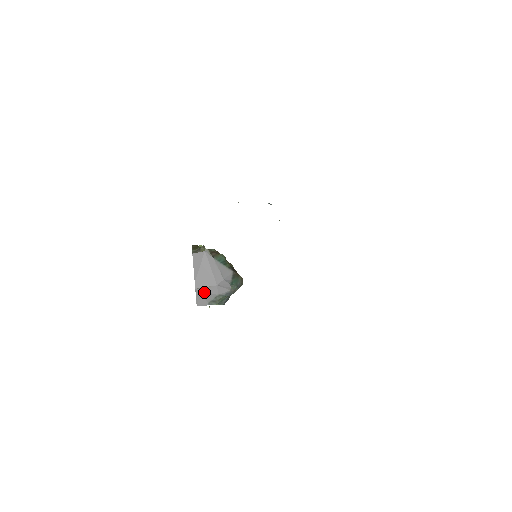
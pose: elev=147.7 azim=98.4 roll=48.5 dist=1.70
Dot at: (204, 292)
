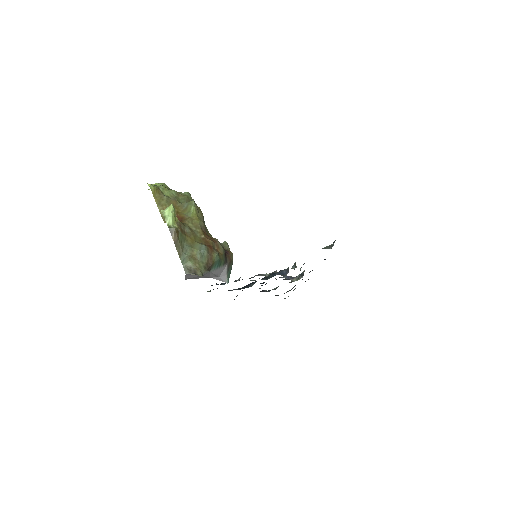
Dot at: occluded
